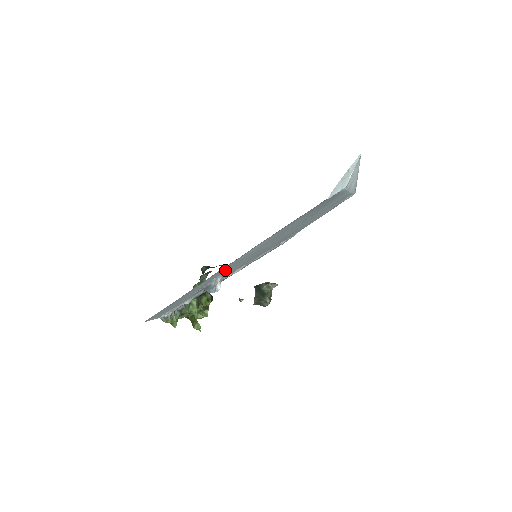
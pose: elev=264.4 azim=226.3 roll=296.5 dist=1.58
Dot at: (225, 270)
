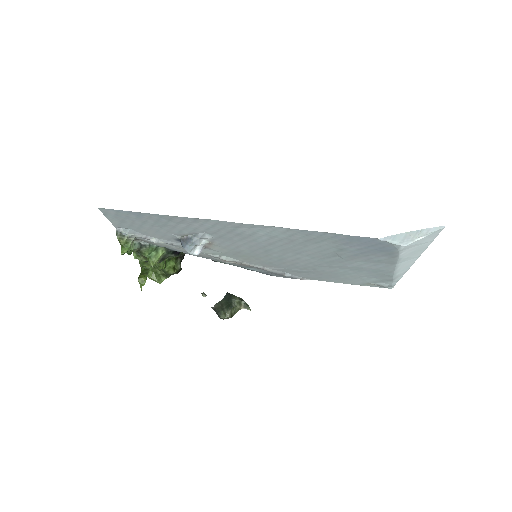
Dot at: (218, 233)
